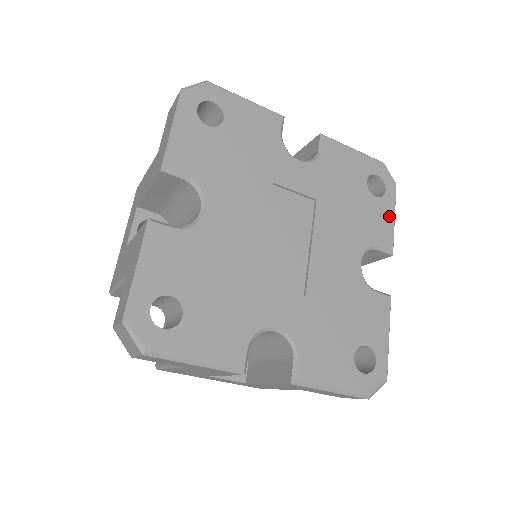
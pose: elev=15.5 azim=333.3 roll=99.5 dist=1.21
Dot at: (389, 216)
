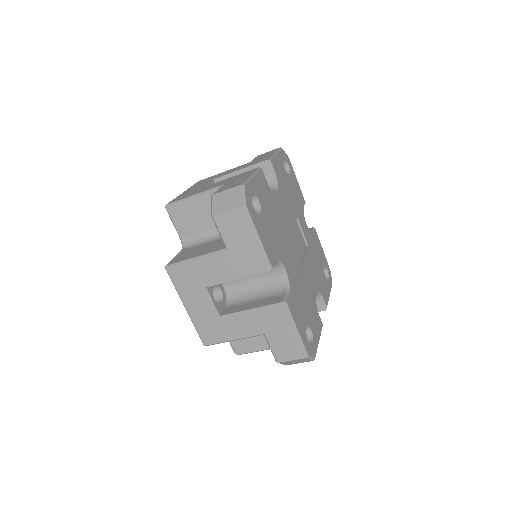
Dot at: (328, 292)
